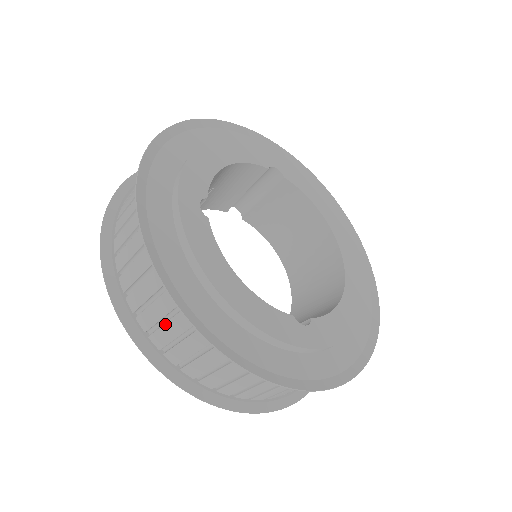
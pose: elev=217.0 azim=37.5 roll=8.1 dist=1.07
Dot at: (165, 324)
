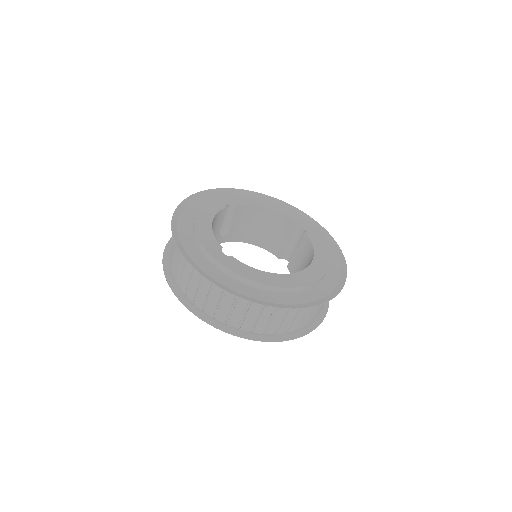
Dot at: occluded
